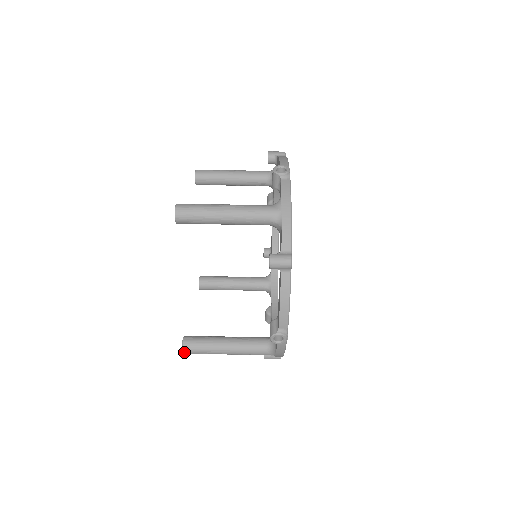
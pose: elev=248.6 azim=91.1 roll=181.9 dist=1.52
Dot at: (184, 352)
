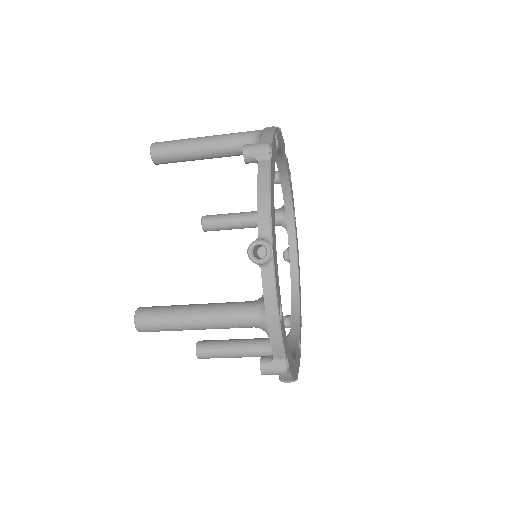
Dot at: (201, 358)
